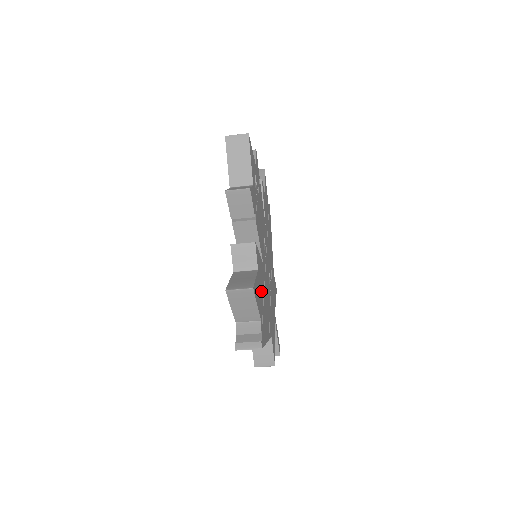
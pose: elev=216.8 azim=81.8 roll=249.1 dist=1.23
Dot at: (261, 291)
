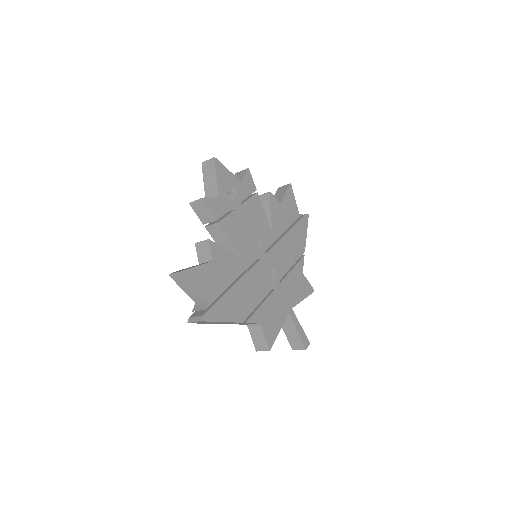
Dot at: (222, 279)
